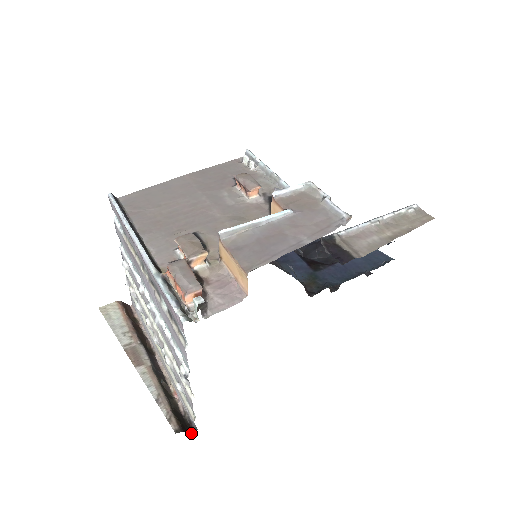
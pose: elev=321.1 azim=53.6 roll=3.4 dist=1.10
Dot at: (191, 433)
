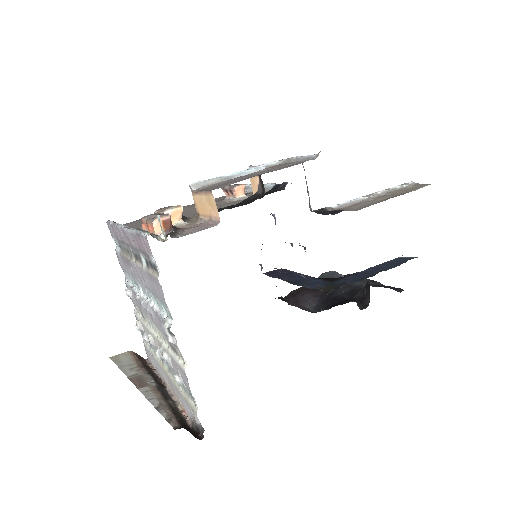
Dot at: (198, 438)
